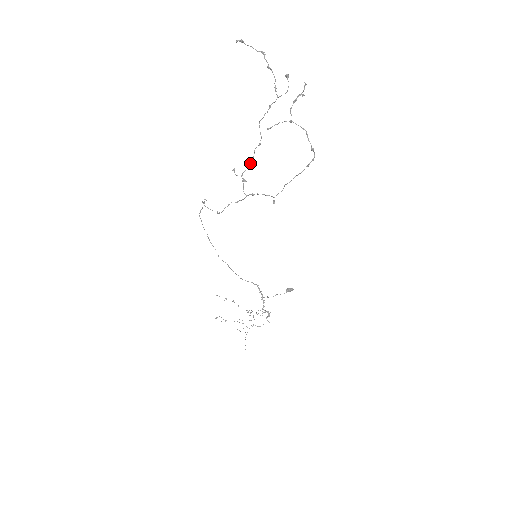
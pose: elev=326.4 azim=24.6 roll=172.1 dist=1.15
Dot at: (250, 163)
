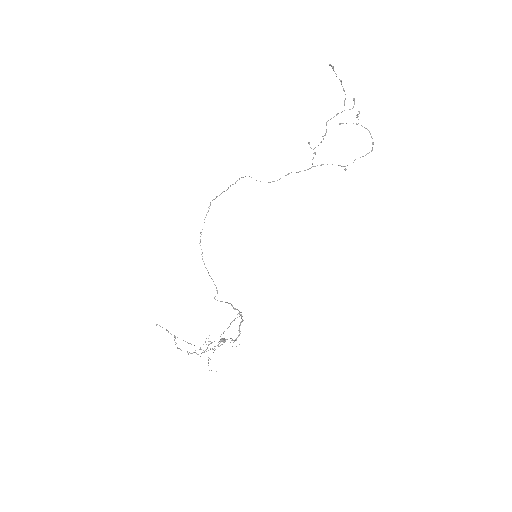
Dot at: occluded
